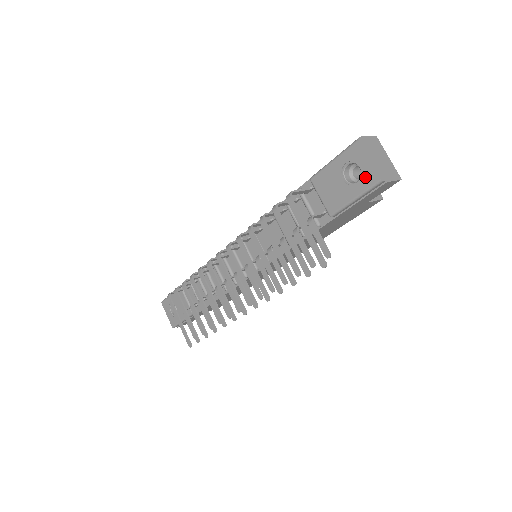
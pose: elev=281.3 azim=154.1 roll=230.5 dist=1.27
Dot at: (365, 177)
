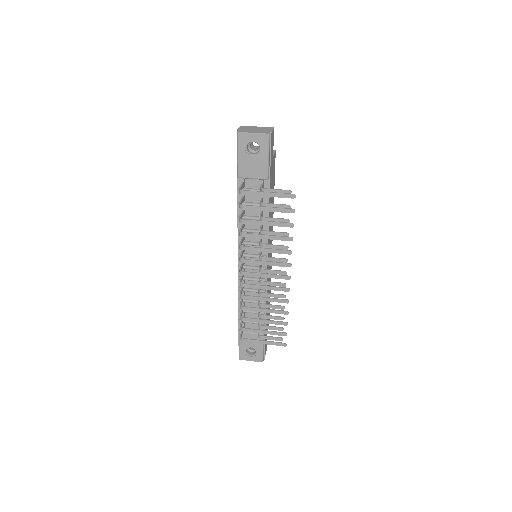
Dot at: (261, 142)
